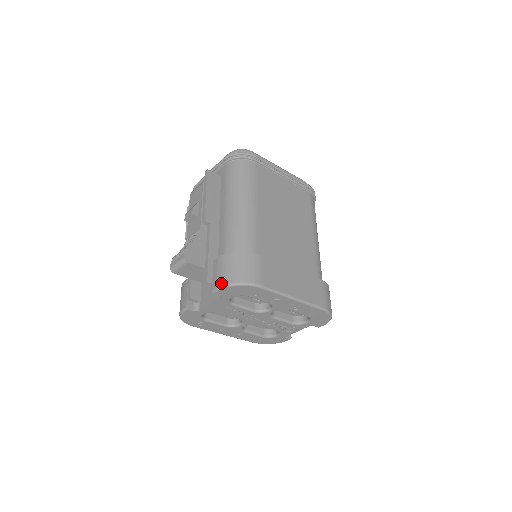
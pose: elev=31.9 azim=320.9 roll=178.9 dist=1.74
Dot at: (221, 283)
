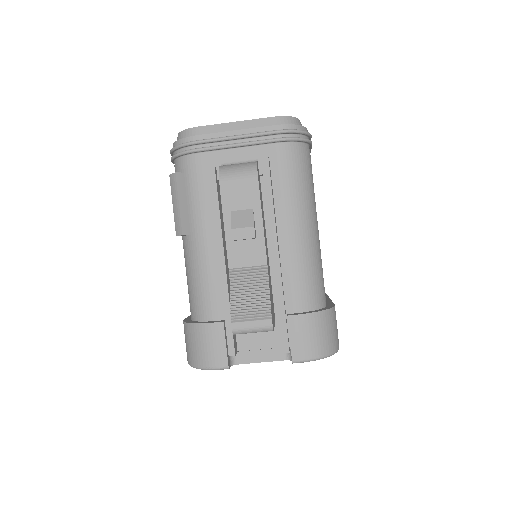
Dot at: (310, 356)
